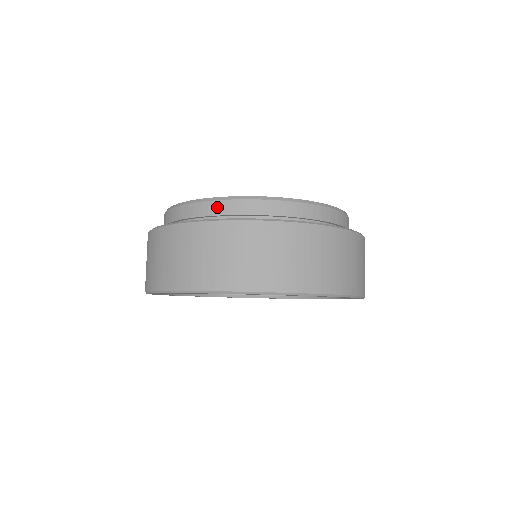
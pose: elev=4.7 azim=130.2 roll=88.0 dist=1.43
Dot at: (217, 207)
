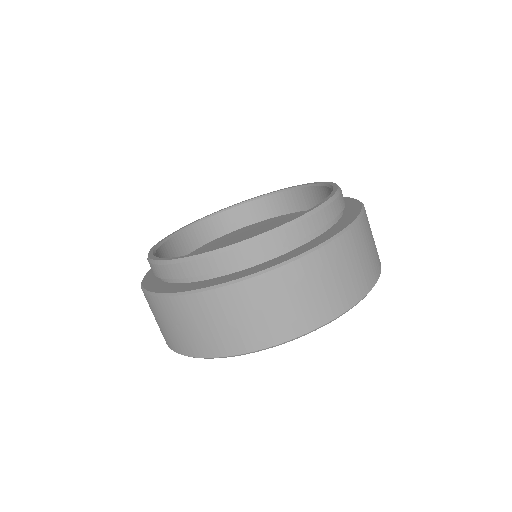
Dot at: (191, 268)
